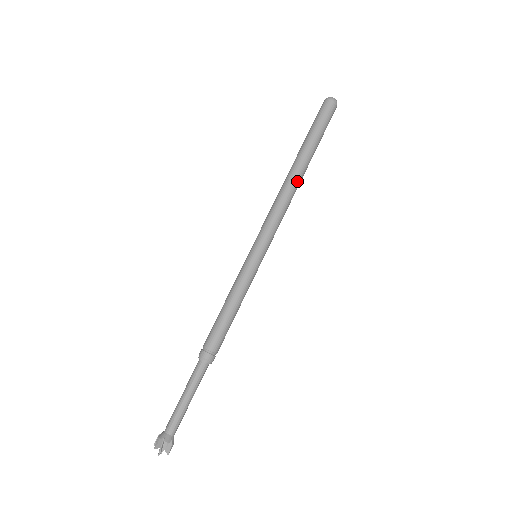
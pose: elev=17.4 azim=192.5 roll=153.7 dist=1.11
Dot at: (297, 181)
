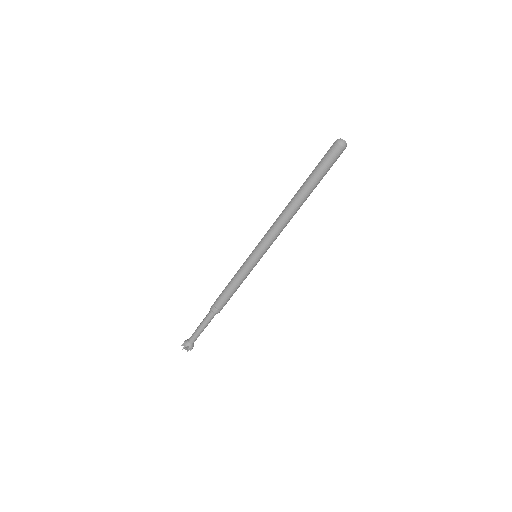
Dot at: (292, 209)
